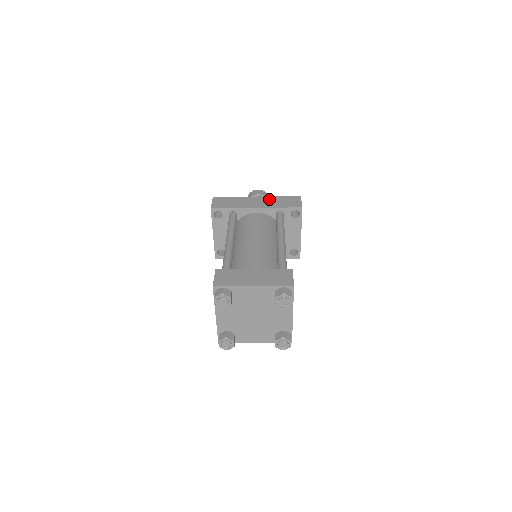
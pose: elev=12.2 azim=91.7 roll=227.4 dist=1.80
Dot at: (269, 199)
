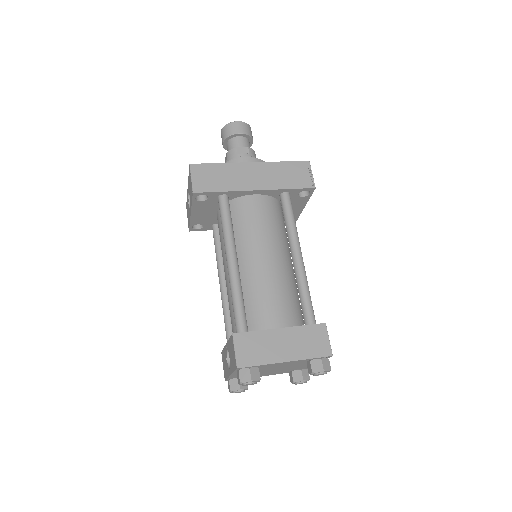
Dot at: (269, 169)
